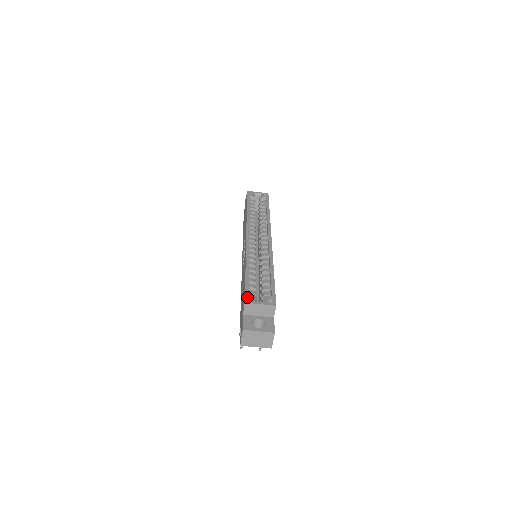
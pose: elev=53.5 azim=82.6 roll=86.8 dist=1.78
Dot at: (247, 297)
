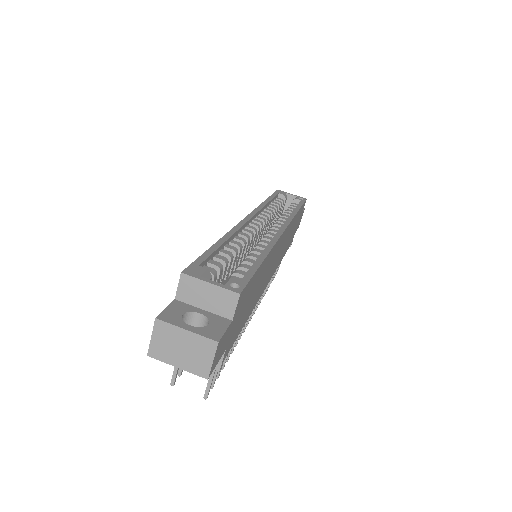
Dot at: (192, 267)
